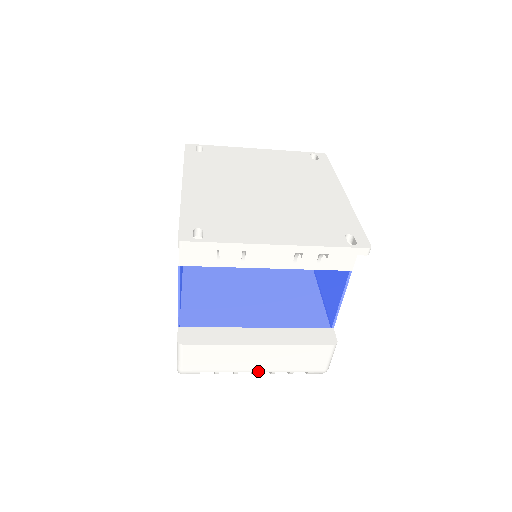
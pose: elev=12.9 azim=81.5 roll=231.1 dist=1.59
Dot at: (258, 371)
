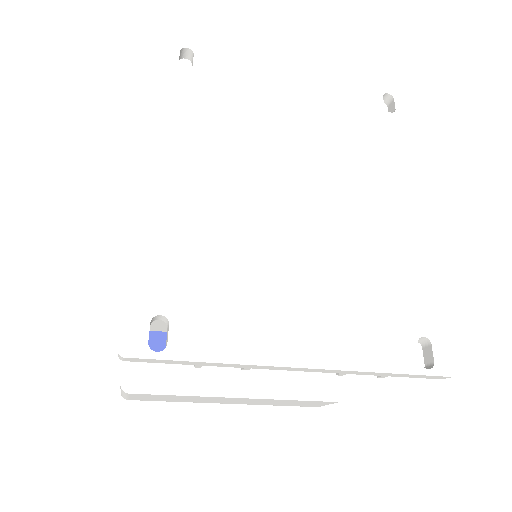
Dot at: (231, 403)
